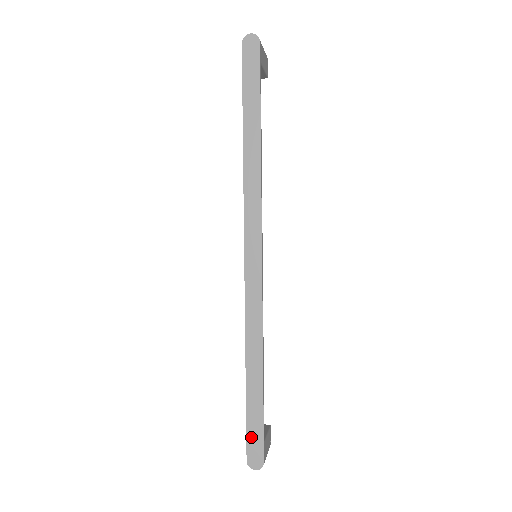
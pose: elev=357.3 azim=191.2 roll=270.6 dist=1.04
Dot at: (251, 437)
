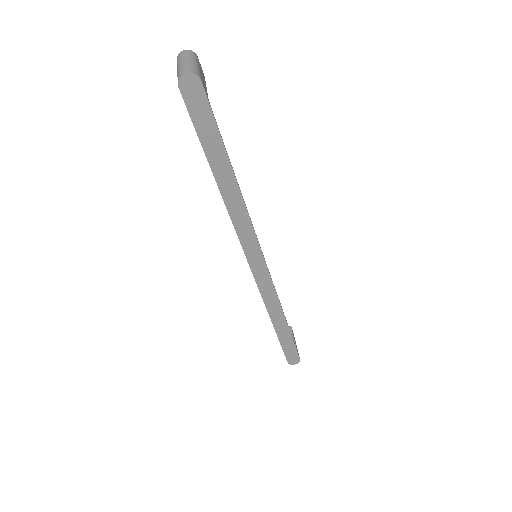
Dot at: (288, 353)
